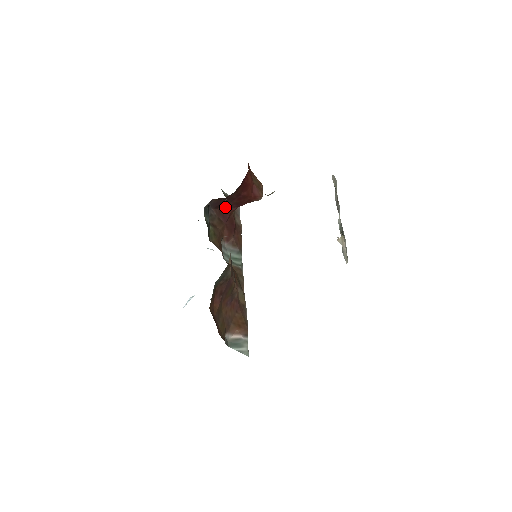
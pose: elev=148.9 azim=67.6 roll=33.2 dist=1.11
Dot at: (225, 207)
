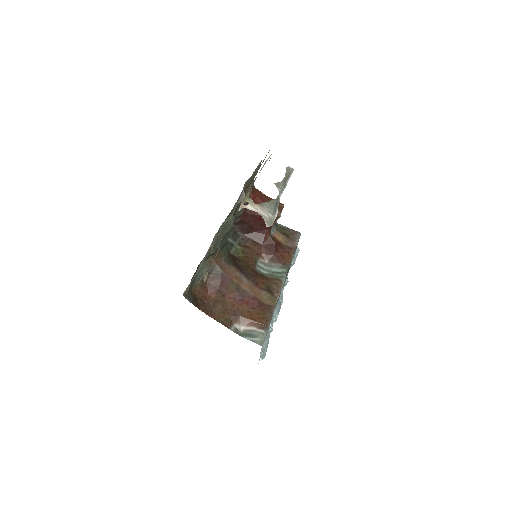
Dot at: (257, 231)
